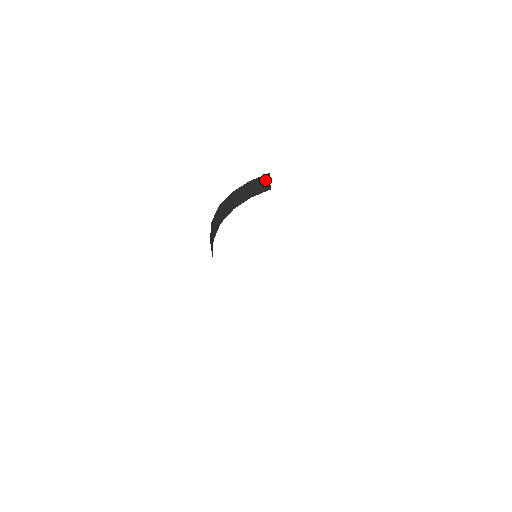
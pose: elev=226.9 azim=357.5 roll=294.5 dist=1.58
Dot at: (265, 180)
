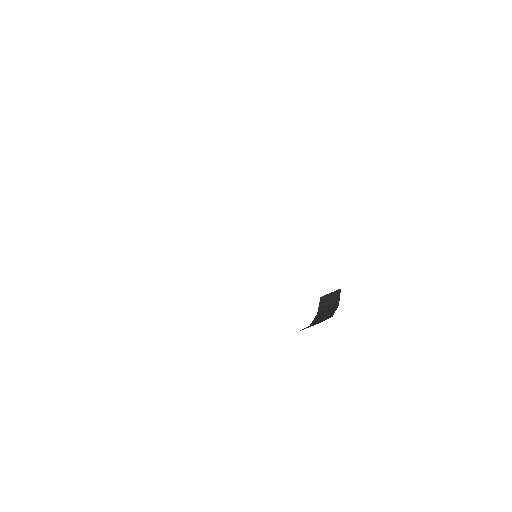
Dot at: occluded
